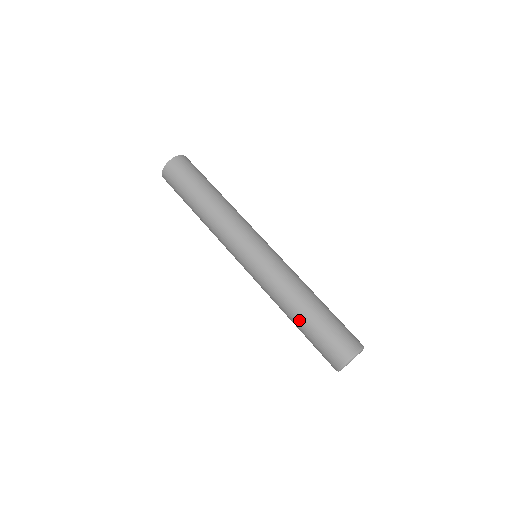
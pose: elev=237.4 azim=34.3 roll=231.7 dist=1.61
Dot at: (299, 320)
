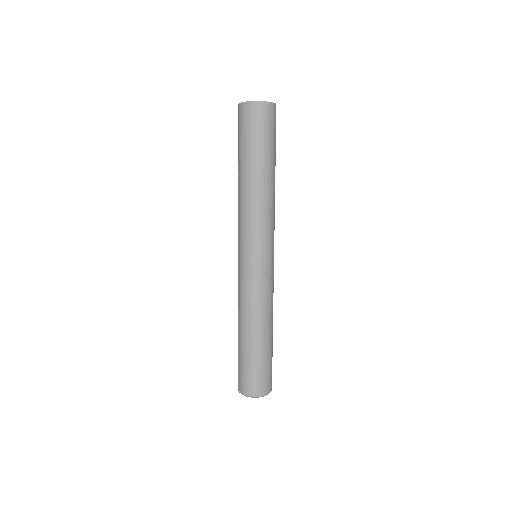
Dot at: (252, 341)
